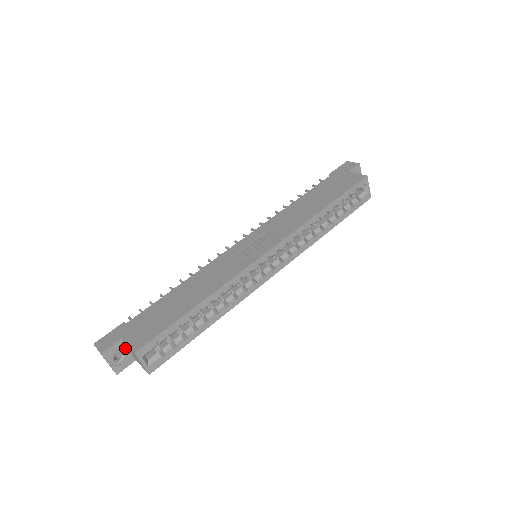
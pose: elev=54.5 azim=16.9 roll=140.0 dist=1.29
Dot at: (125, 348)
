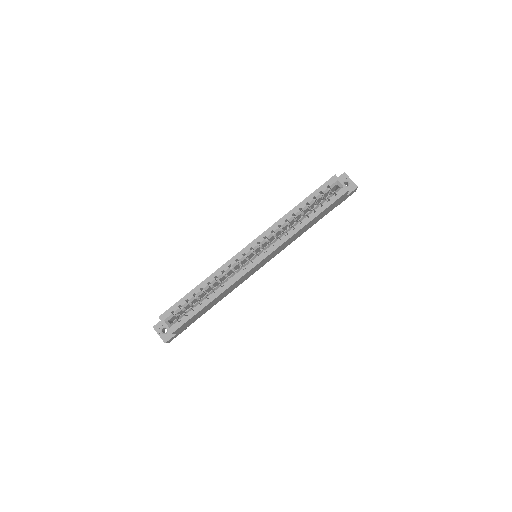
Dot at: occluded
